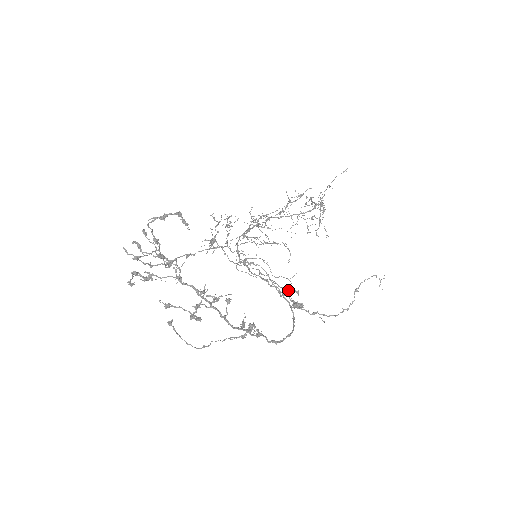
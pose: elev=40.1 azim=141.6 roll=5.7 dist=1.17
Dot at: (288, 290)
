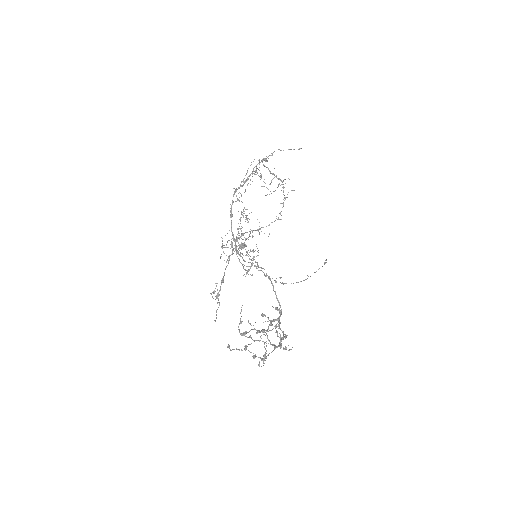
Dot at: (238, 238)
